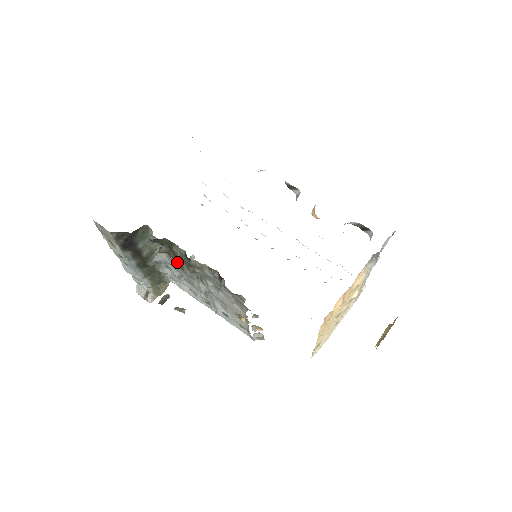
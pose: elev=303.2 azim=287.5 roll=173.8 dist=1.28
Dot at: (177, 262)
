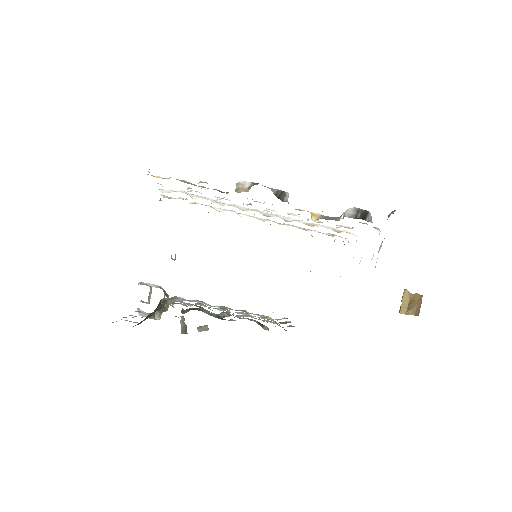
Dot at: (195, 305)
